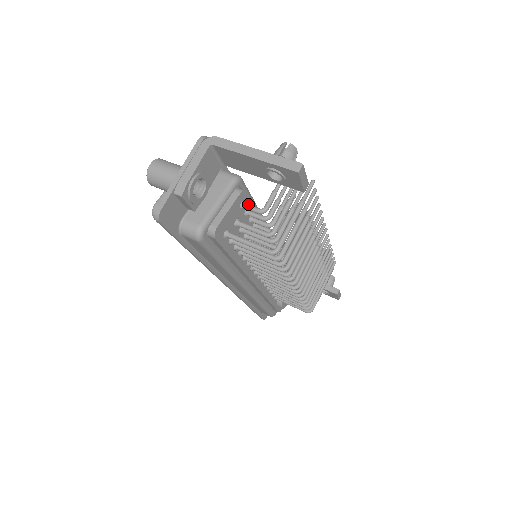
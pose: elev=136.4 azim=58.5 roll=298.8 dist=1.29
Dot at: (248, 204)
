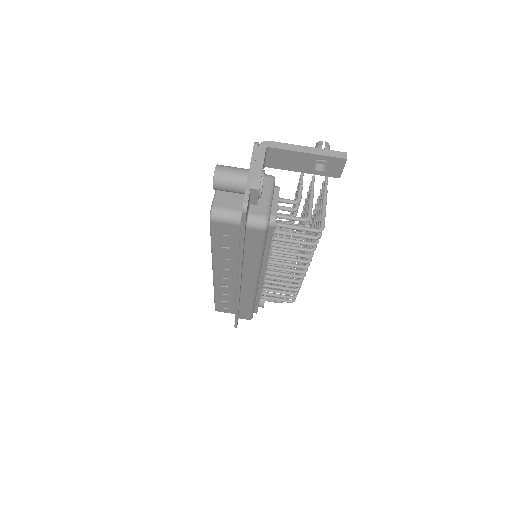
Dot at: (283, 198)
